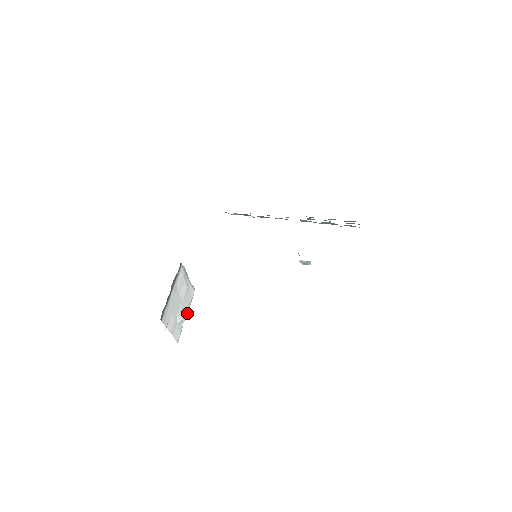
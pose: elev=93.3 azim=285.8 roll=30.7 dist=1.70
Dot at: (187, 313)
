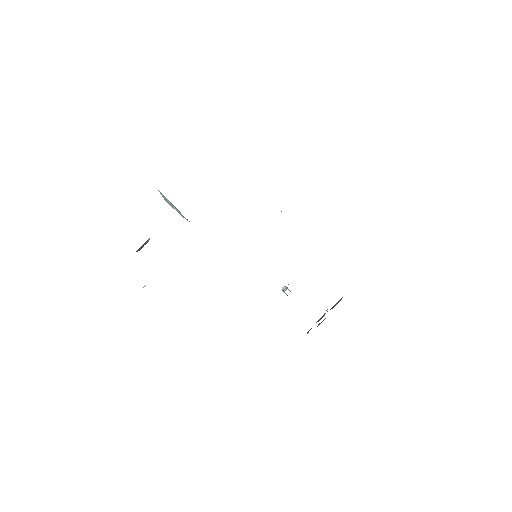
Dot at: occluded
